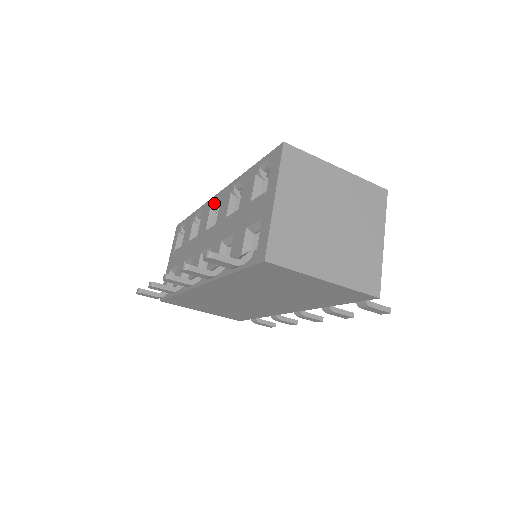
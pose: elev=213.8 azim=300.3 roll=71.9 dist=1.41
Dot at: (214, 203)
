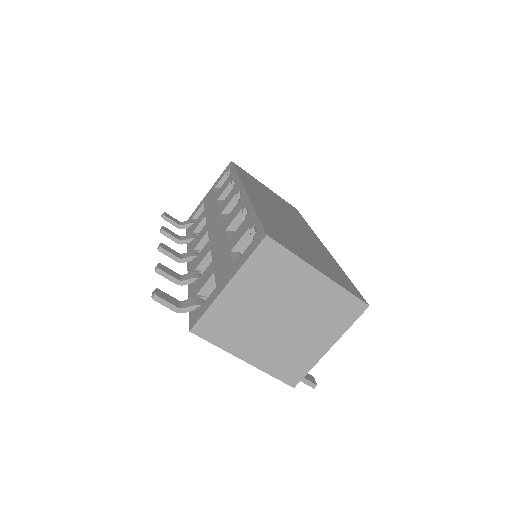
Dot at: (239, 193)
